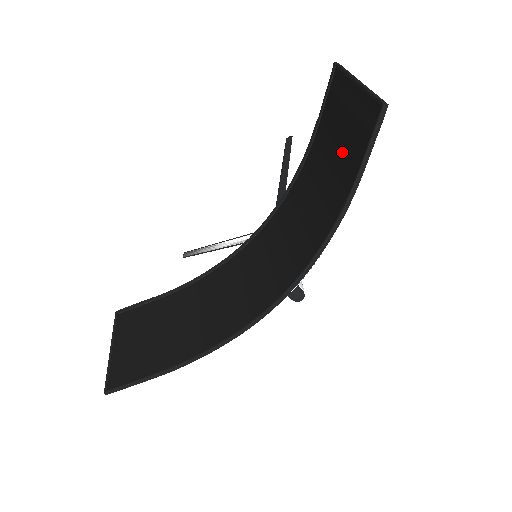
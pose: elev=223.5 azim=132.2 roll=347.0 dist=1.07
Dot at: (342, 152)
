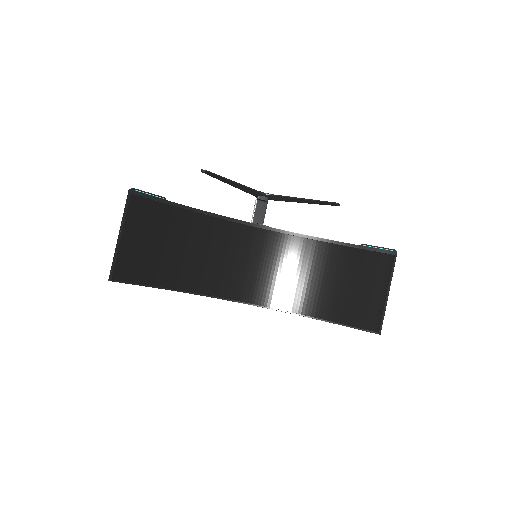
Dot at: (348, 297)
